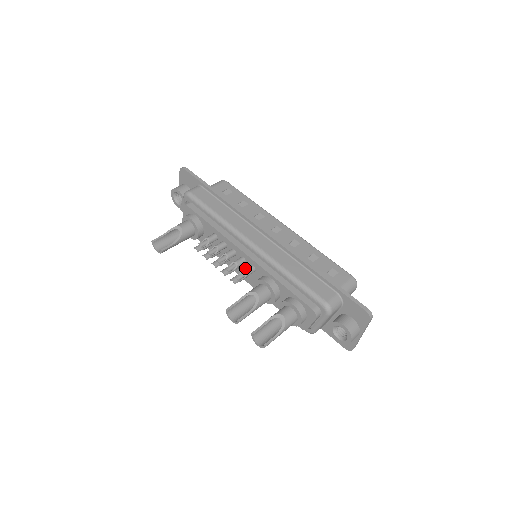
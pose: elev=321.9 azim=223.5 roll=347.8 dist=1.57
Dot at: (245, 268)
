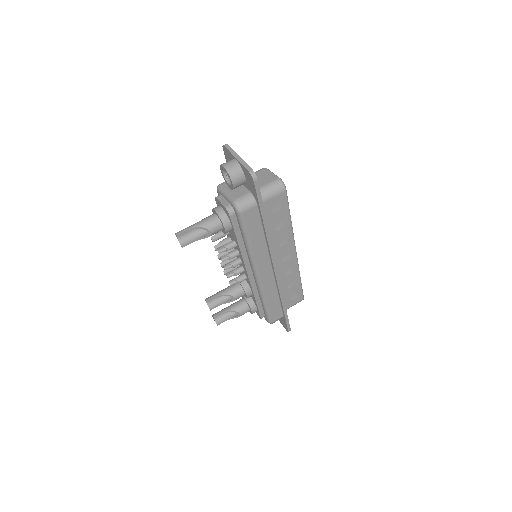
Dot at: occluded
